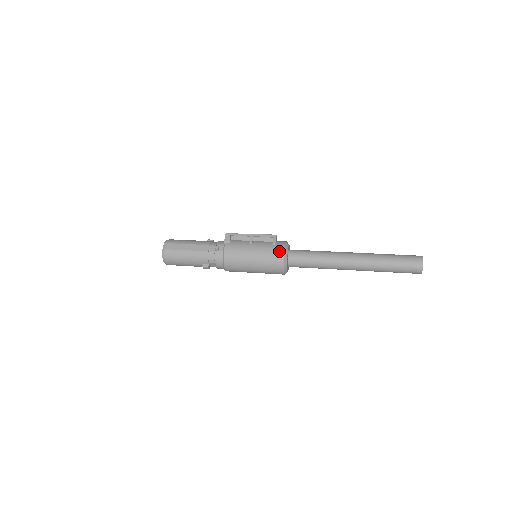
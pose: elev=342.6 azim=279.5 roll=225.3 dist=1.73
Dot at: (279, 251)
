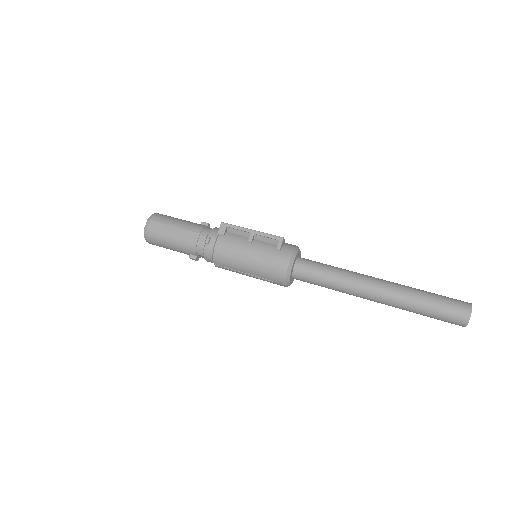
Dot at: (282, 262)
